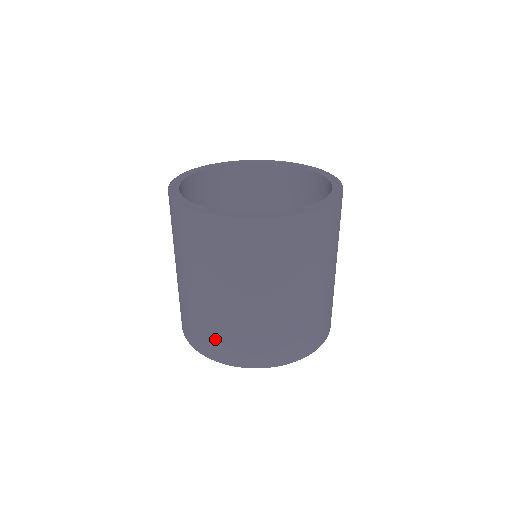
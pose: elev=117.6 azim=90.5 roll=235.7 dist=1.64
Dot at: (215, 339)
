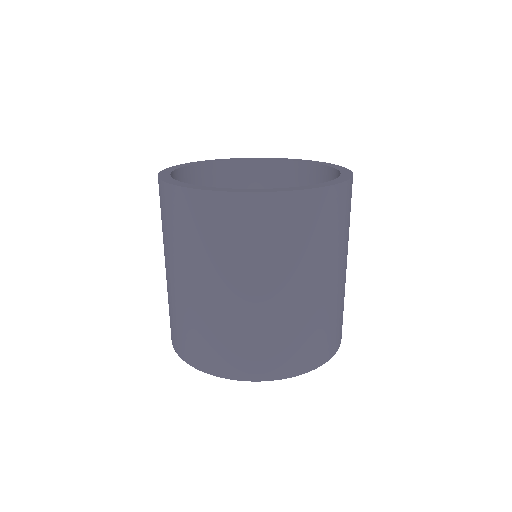
Dot at: (281, 350)
